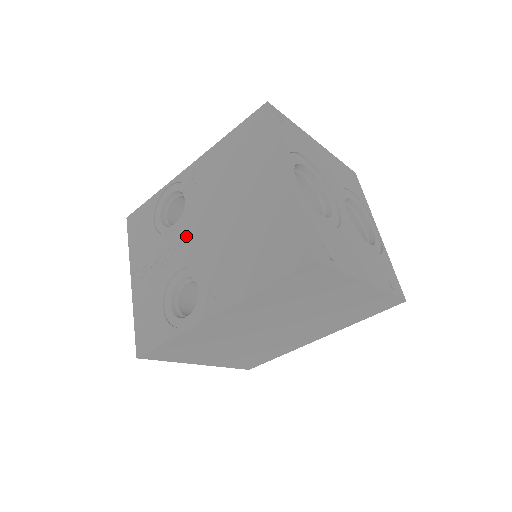
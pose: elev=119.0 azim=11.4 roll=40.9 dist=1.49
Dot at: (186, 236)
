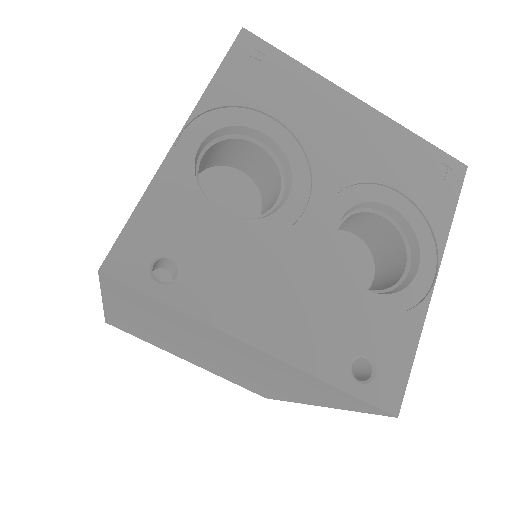
Dot at: occluded
